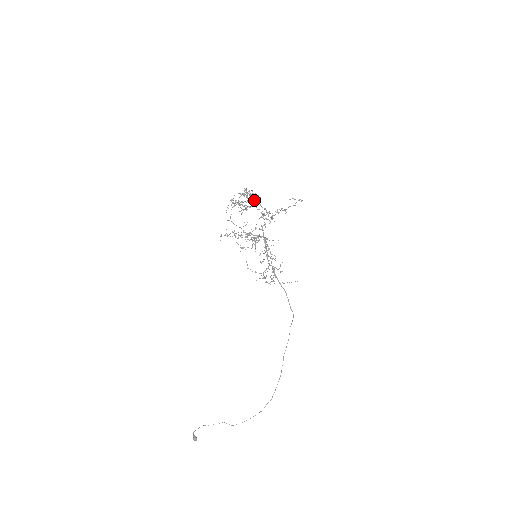
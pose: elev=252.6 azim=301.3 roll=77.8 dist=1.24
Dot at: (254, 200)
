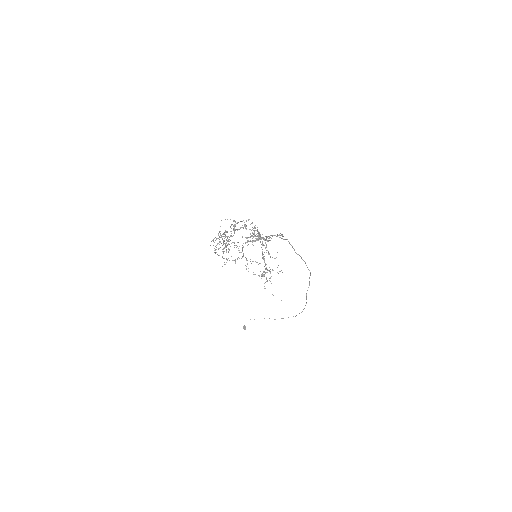
Dot at: (239, 229)
